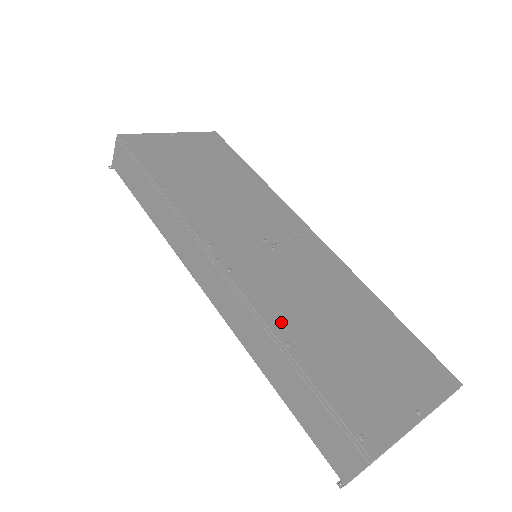
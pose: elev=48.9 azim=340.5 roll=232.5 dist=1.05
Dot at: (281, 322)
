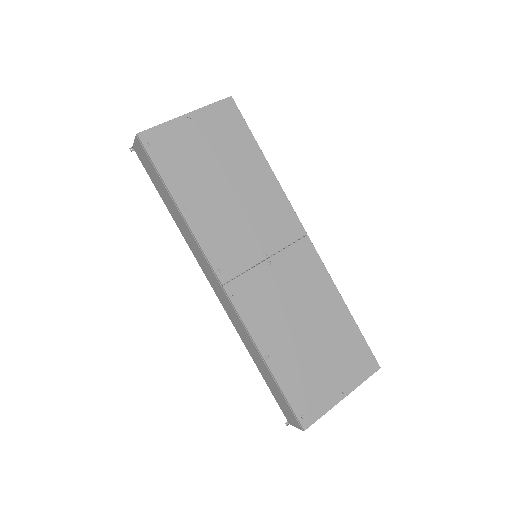
Dot at: (265, 338)
